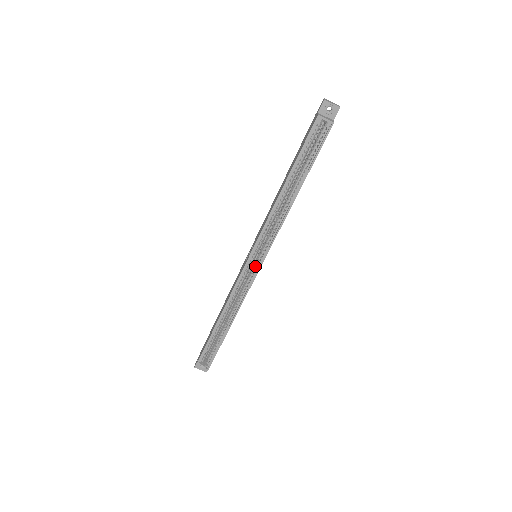
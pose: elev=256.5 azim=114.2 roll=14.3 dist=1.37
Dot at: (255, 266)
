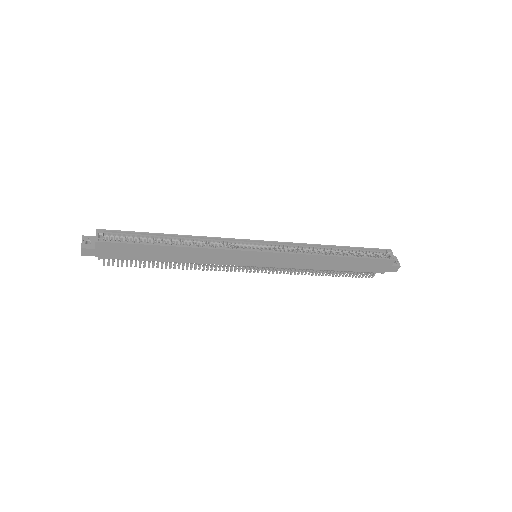
Dot at: (255, 249)
